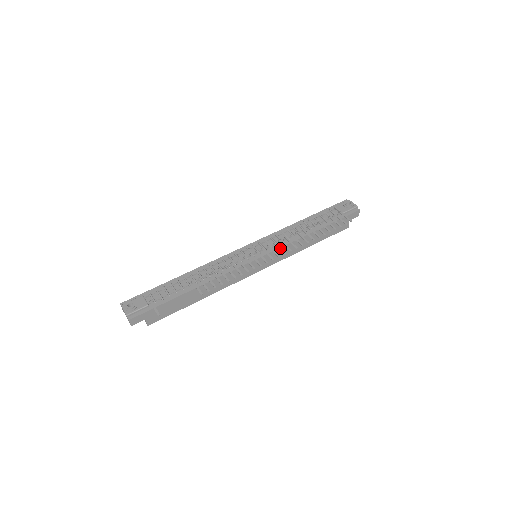
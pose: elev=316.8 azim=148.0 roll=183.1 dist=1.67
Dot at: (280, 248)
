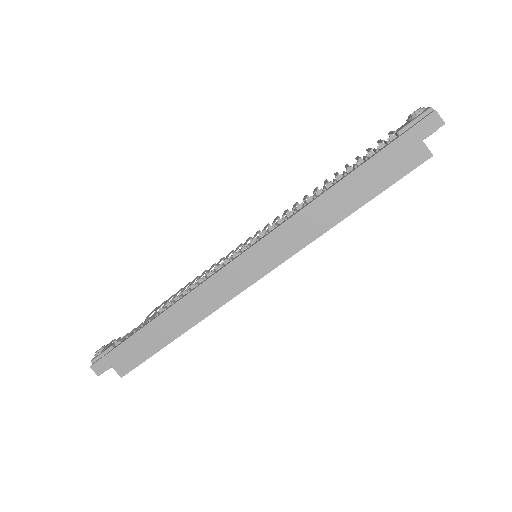
Dot at: (265, 227)
